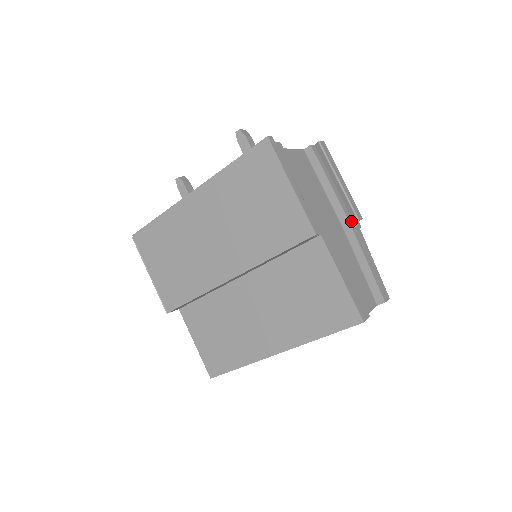
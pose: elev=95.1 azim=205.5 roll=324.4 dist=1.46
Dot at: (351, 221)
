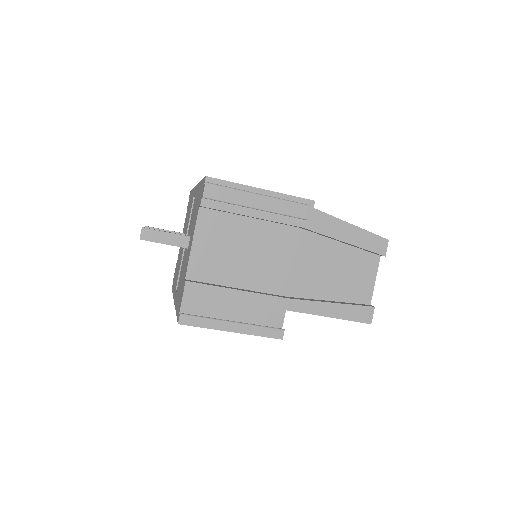
Dot at: (300, 220)
